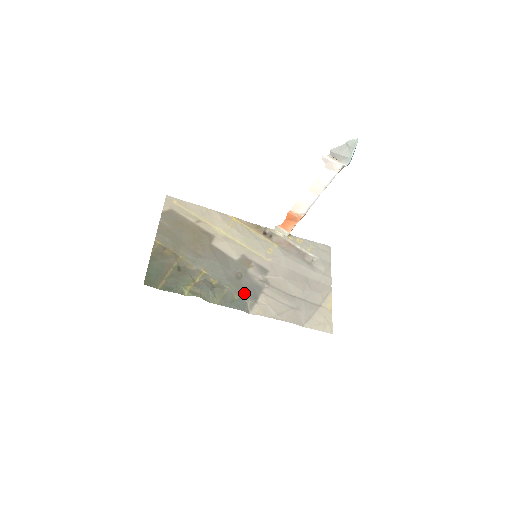
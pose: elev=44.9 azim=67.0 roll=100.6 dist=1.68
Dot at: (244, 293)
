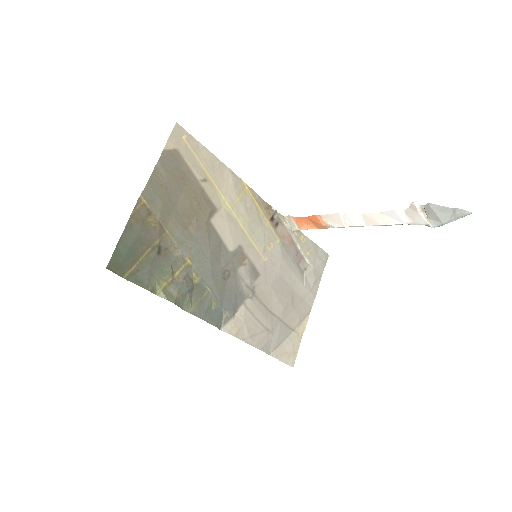
Dot at: (224, 301)
